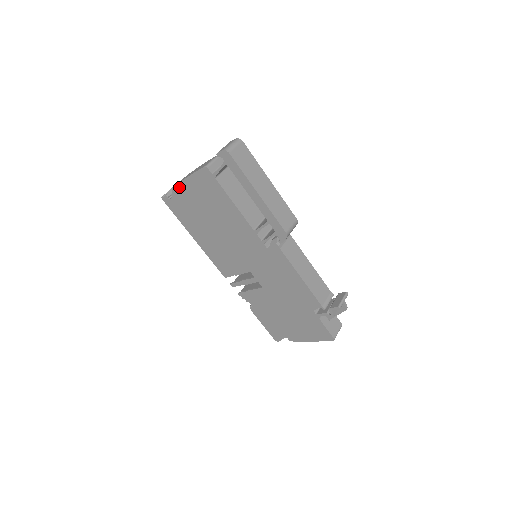
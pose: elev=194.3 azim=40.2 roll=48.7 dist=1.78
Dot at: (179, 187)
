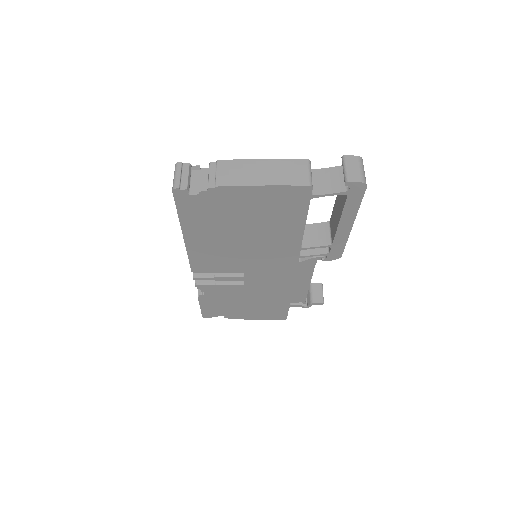
Dot at: (230, 189)
